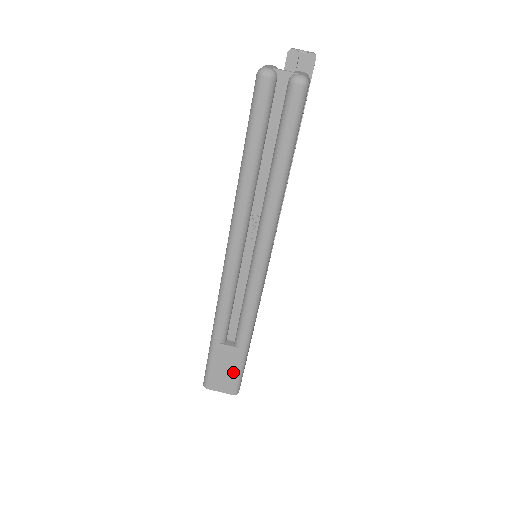
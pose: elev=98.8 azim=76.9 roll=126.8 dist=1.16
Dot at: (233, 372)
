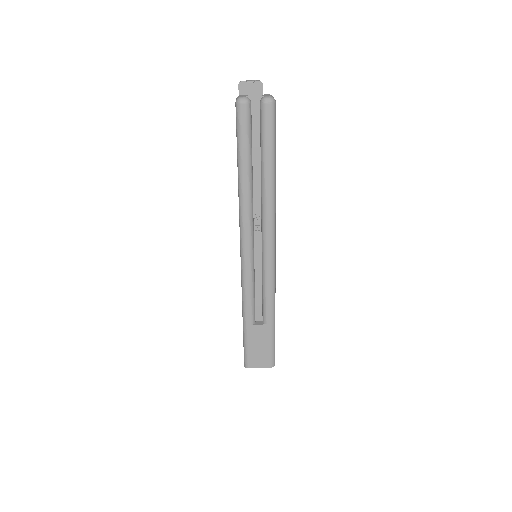
Dot at: (267, 347)
